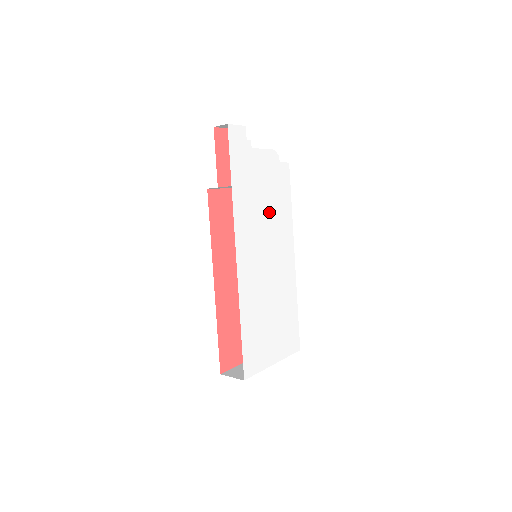
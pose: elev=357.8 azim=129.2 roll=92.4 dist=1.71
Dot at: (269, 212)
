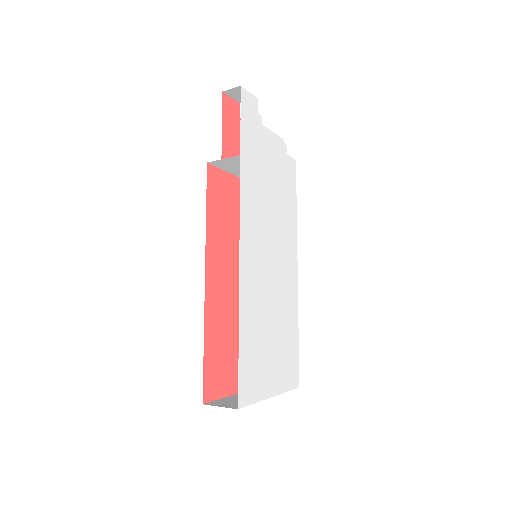
Dot at: (275, 204)
